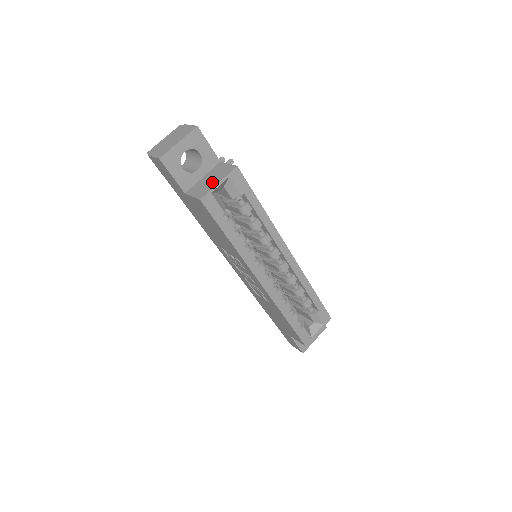
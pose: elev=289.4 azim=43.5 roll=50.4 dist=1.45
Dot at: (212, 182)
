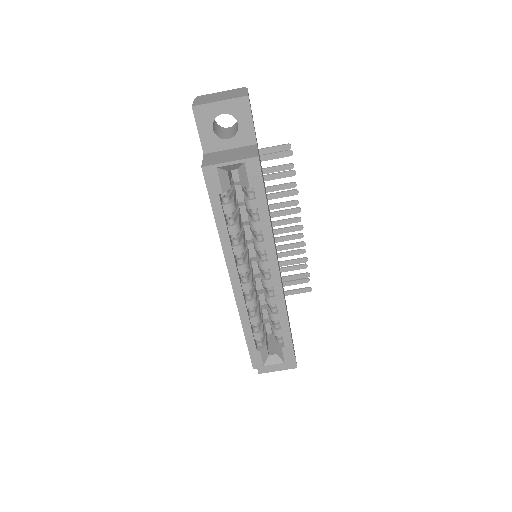
Dot at: (227, 158)
